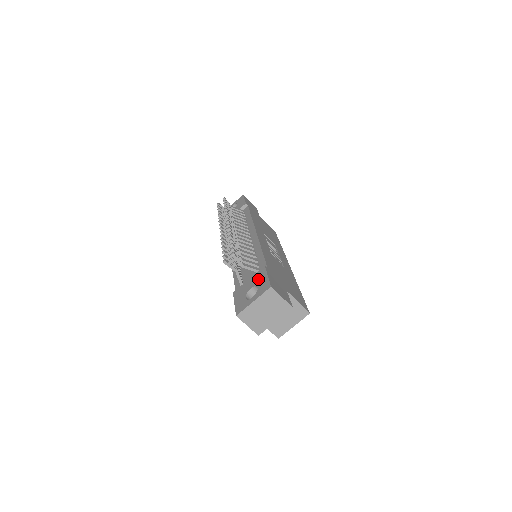
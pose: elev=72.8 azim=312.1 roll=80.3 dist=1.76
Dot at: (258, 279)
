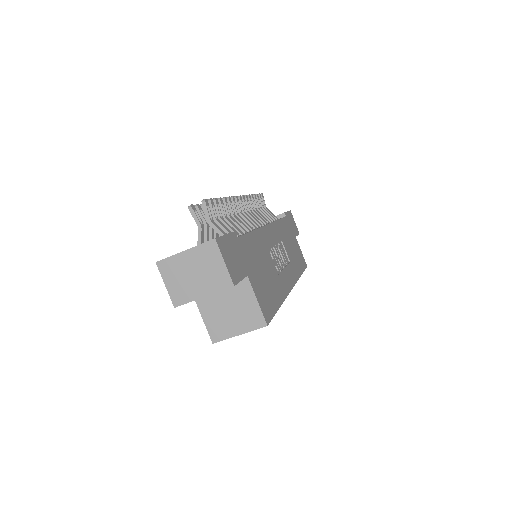
Dot at: occluded
